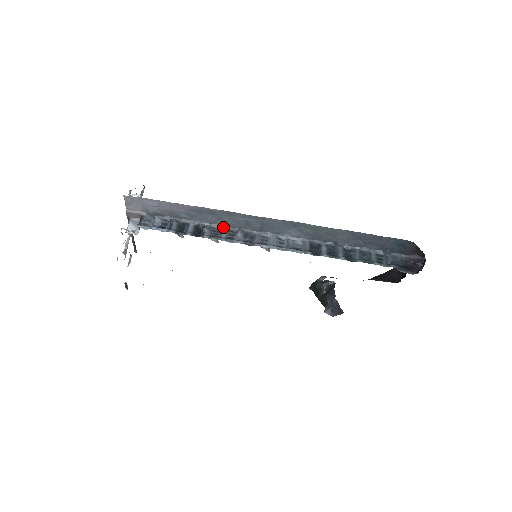
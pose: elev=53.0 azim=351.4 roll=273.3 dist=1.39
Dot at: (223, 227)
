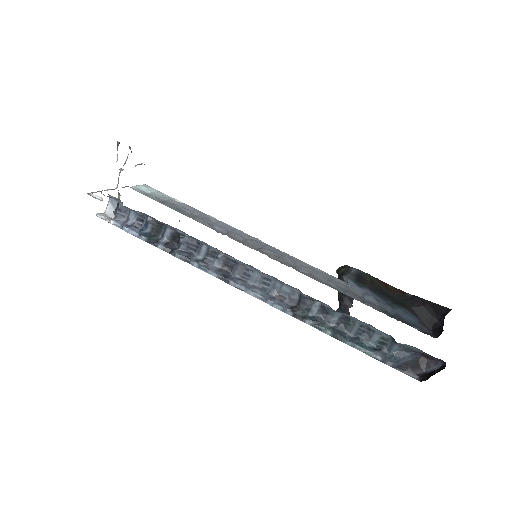
Dot at: (203, 243)
